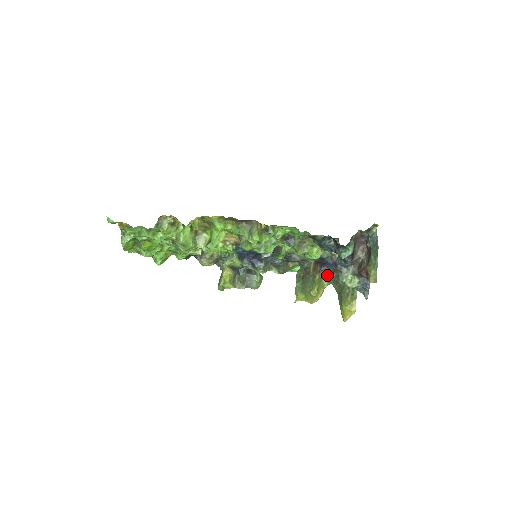
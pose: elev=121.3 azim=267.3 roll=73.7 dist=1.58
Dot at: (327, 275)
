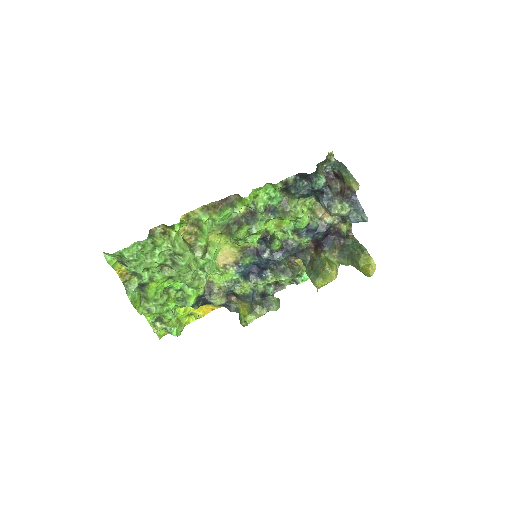
Dot at: (331, 253)
